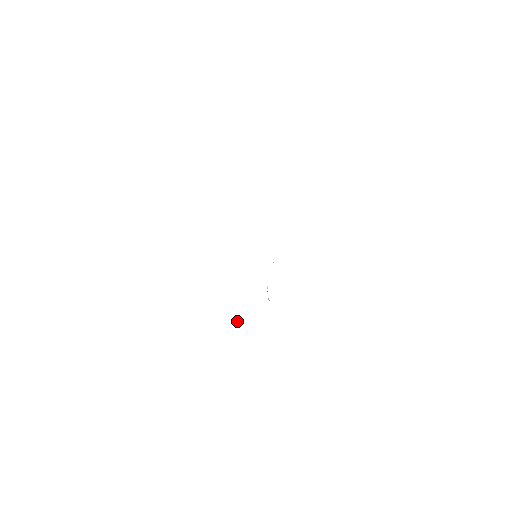
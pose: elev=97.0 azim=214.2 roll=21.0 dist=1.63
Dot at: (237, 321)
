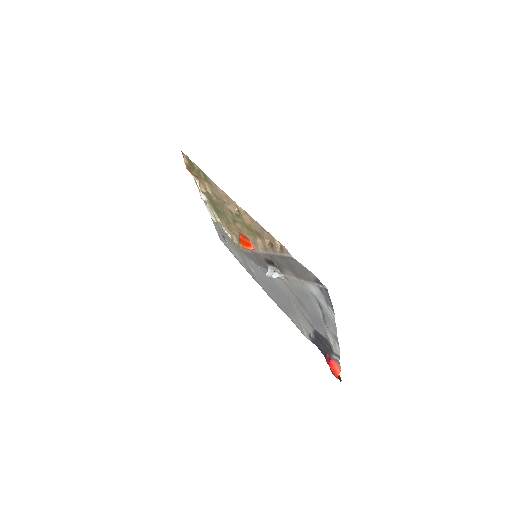
Dot at: (269, 240)
